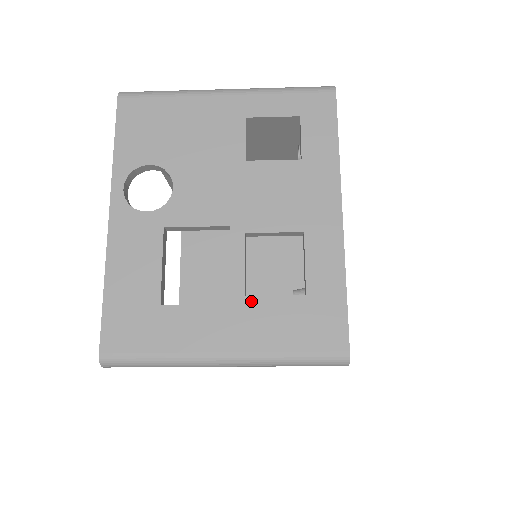
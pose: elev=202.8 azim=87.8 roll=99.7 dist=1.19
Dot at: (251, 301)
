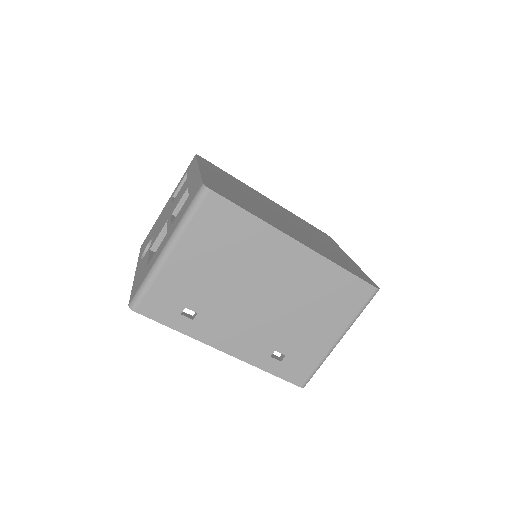
Dot at: (173, 223)
